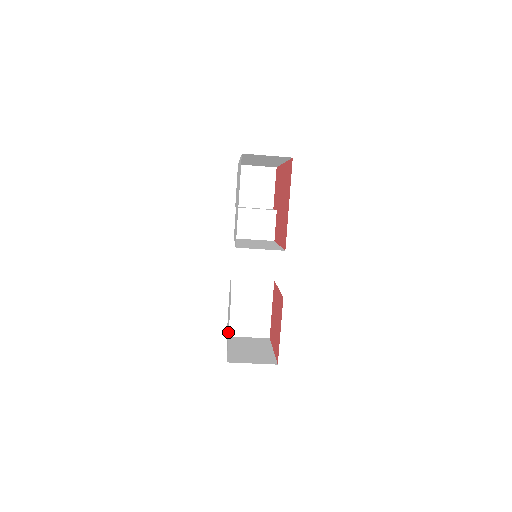
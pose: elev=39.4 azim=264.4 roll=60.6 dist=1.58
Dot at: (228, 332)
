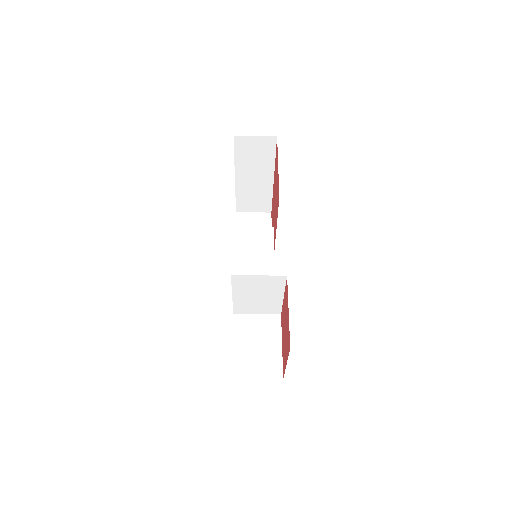
Dot at: occluded
